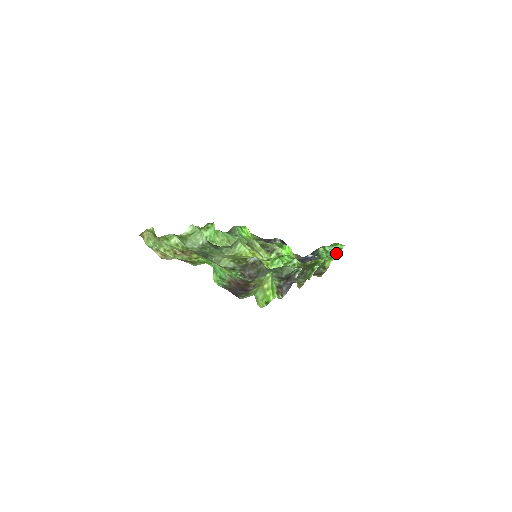
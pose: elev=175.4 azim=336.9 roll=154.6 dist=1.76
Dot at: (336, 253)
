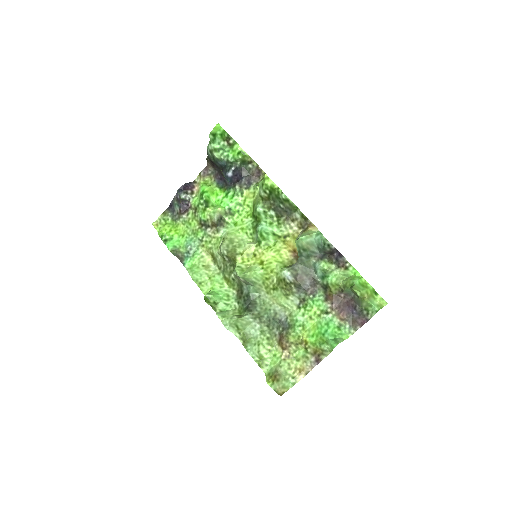
Dot at: (229, 140)
